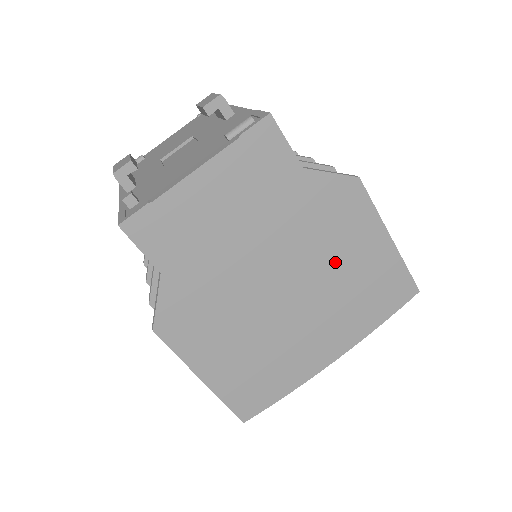
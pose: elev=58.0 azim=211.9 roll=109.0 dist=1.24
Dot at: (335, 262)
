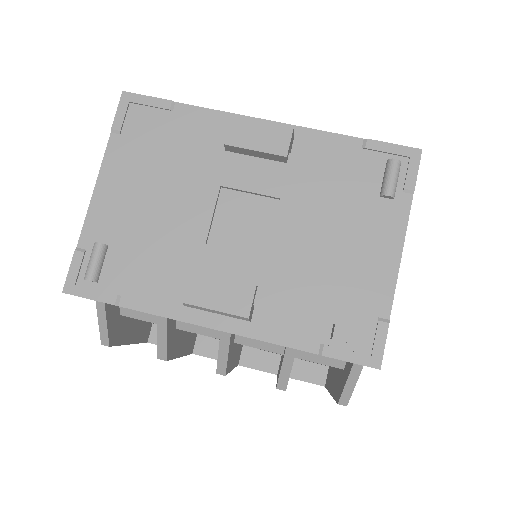
Dot at: occluded
